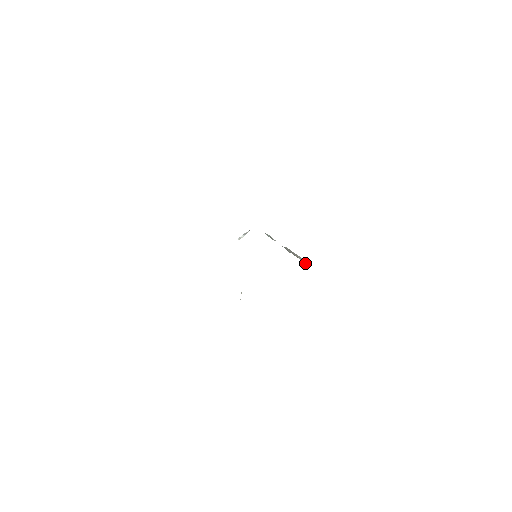
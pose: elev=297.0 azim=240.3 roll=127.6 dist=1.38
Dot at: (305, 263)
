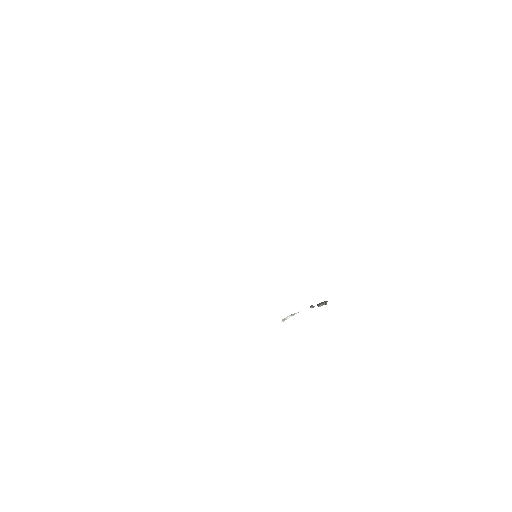
Dot at: (326, 304)
